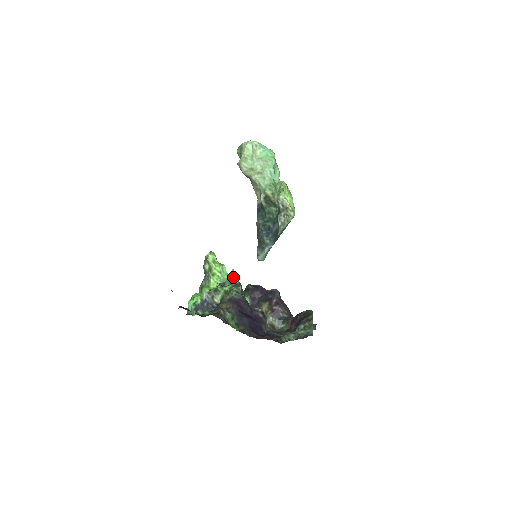
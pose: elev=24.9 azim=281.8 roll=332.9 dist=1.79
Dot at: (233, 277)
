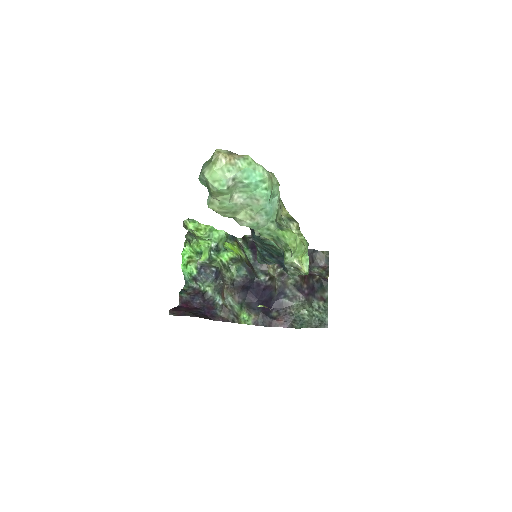
Dot at: (228, 250)
